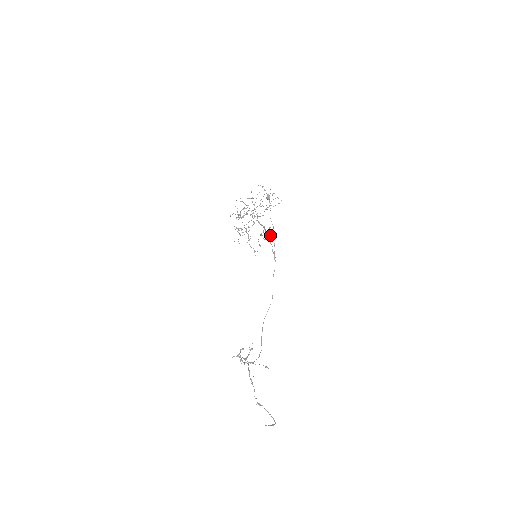
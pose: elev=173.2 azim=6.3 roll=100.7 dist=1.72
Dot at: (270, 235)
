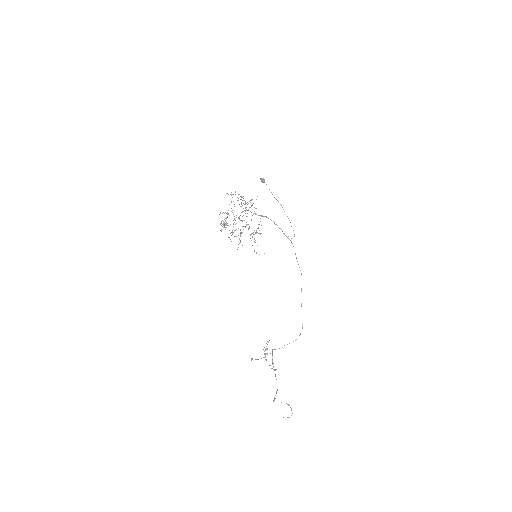
Dot at: occluded
